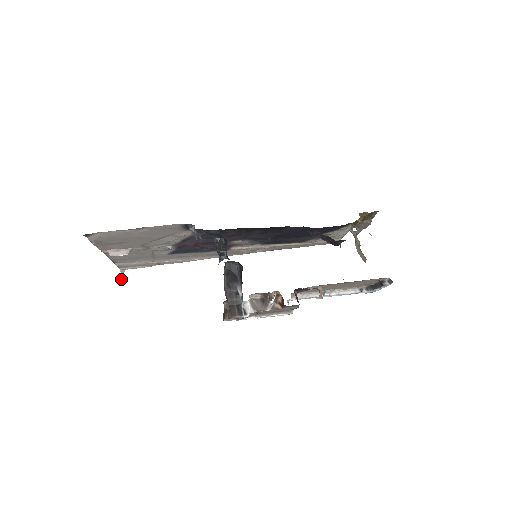
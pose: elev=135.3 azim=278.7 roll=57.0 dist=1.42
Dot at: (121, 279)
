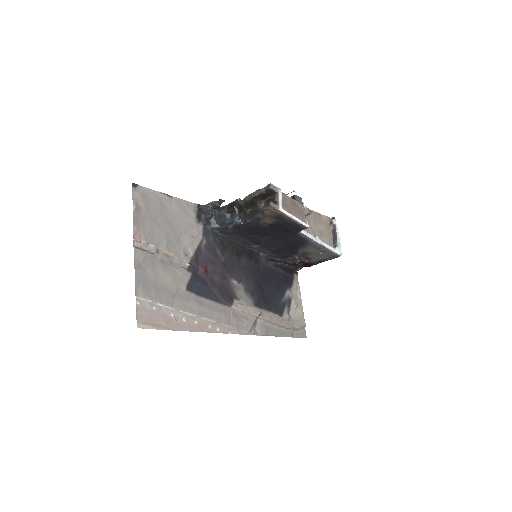
Dot at: occluded
